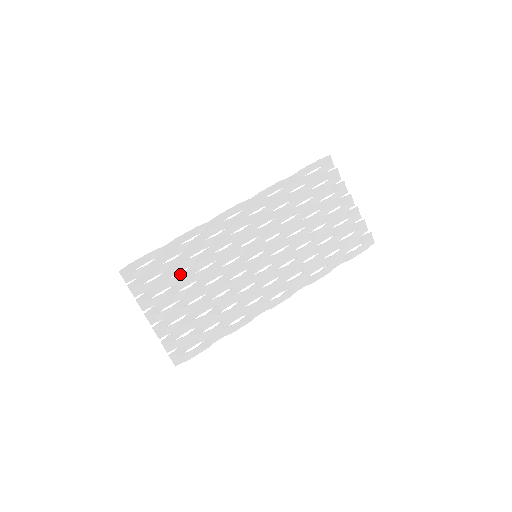
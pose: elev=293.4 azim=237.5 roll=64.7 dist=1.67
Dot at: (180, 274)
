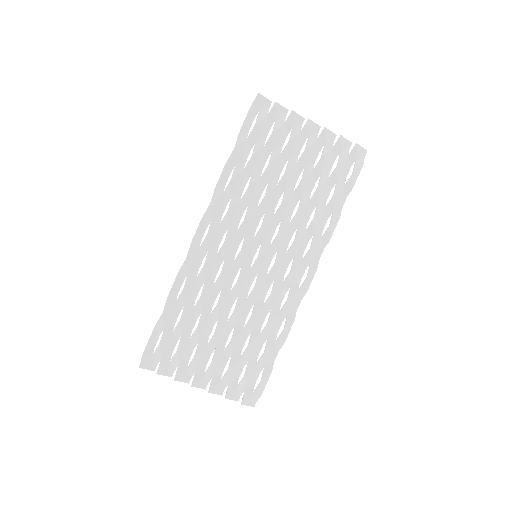
Dot at: (196, 328)
